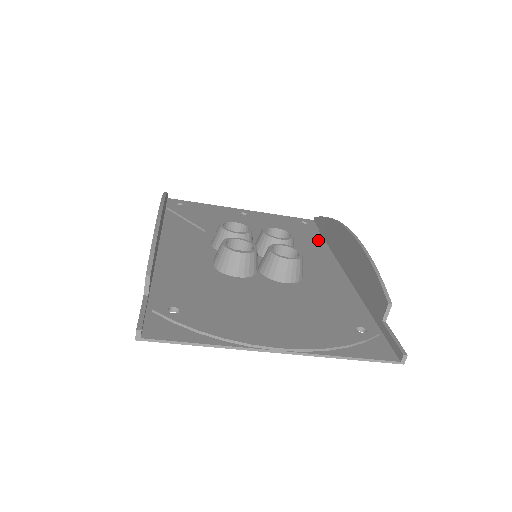
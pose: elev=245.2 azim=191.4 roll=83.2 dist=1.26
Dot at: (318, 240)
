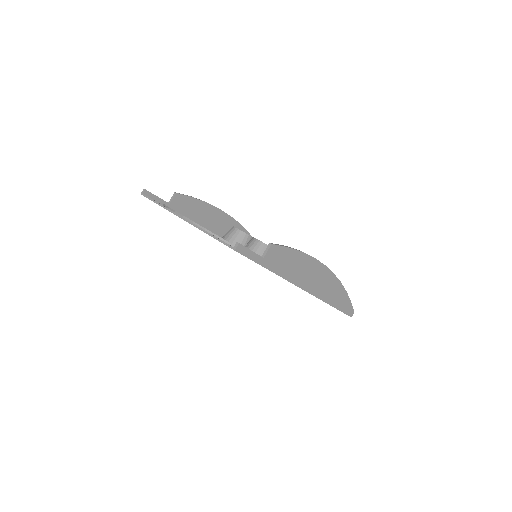
Dot at: occluded
